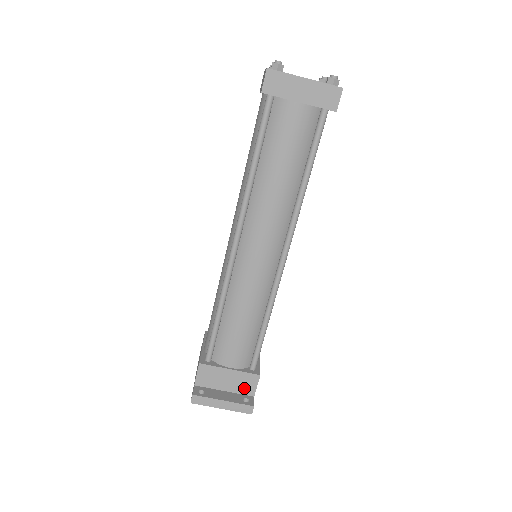
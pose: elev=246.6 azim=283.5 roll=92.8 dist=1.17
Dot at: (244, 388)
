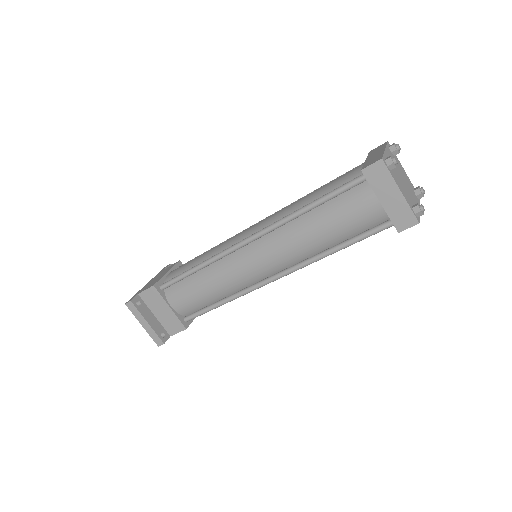
Dot at: (169, 326)
